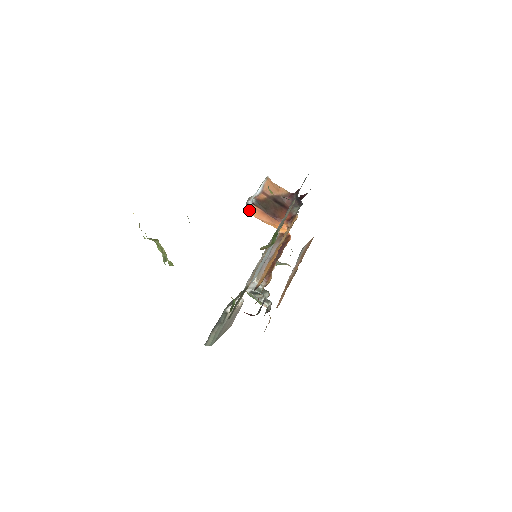
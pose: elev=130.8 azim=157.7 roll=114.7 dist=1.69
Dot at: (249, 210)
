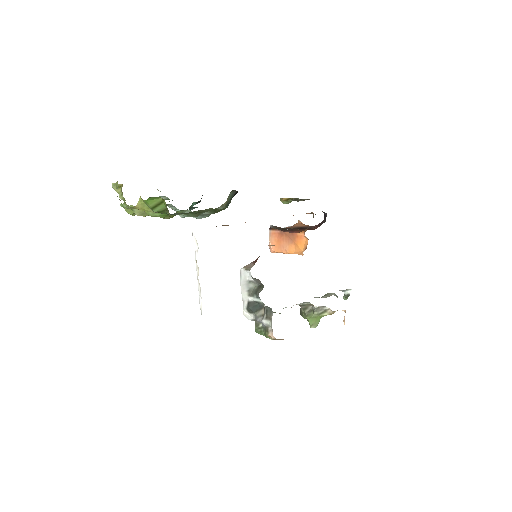
Dot at: (271, 244)
